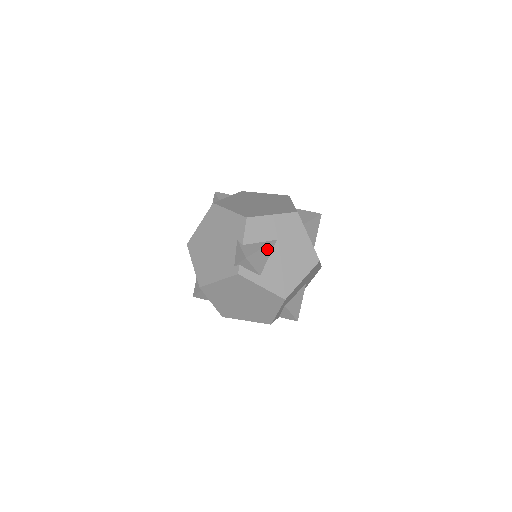
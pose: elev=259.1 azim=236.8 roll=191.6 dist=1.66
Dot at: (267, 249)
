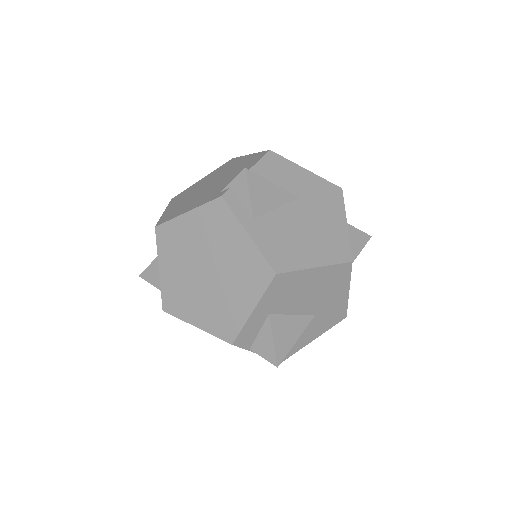
Dot at: (280, 194)
